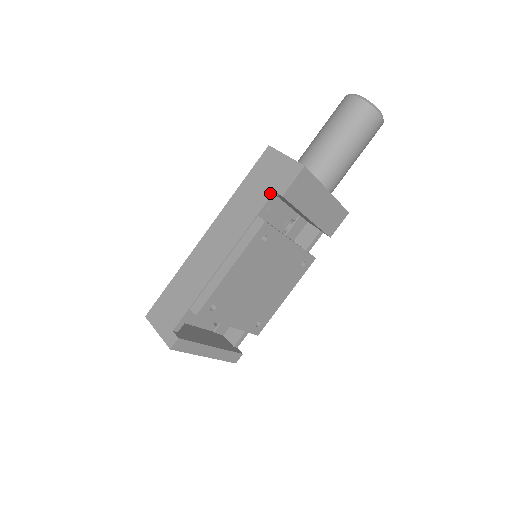
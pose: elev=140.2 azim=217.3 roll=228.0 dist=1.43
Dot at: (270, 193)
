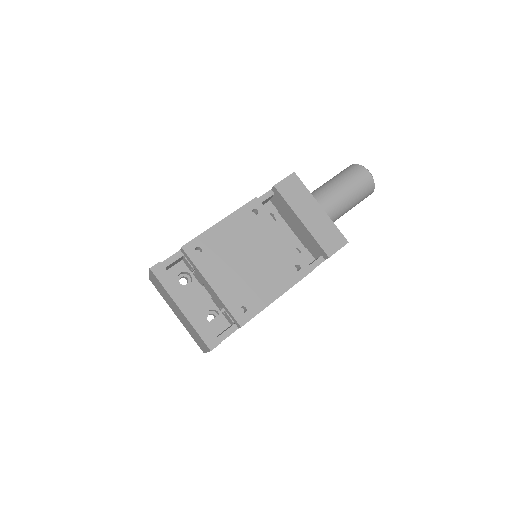
Dot at: (268, 191)
